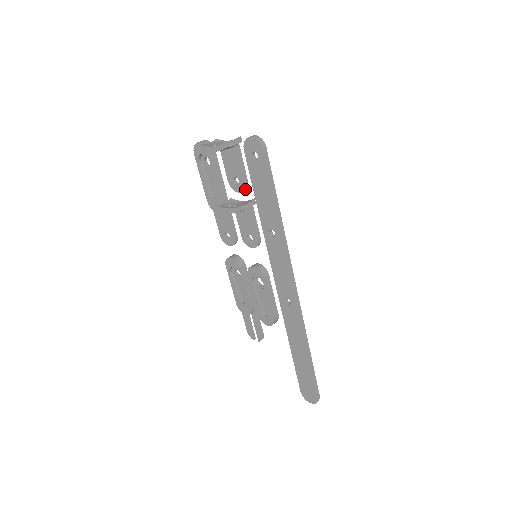
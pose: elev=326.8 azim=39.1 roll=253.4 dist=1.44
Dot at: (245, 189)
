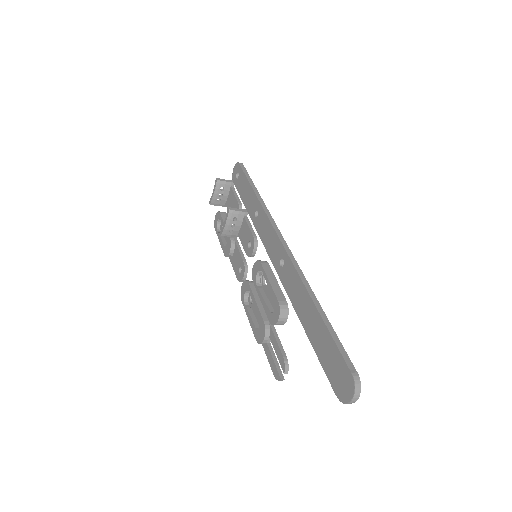
Dot at: occluded
